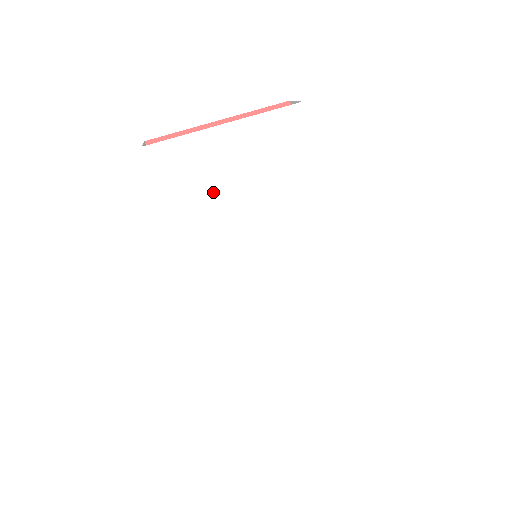
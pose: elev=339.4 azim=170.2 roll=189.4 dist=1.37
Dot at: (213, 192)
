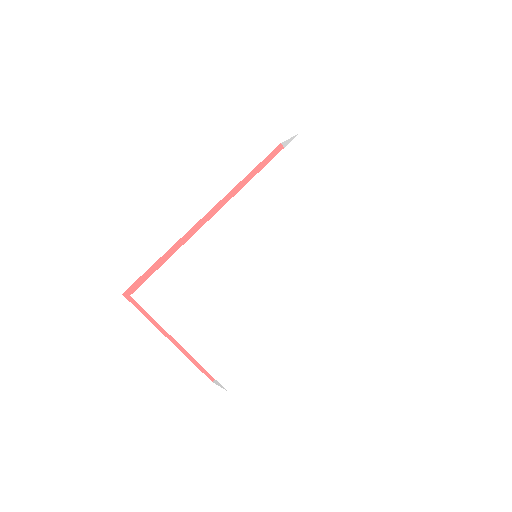
Dot at: (296, 193)
